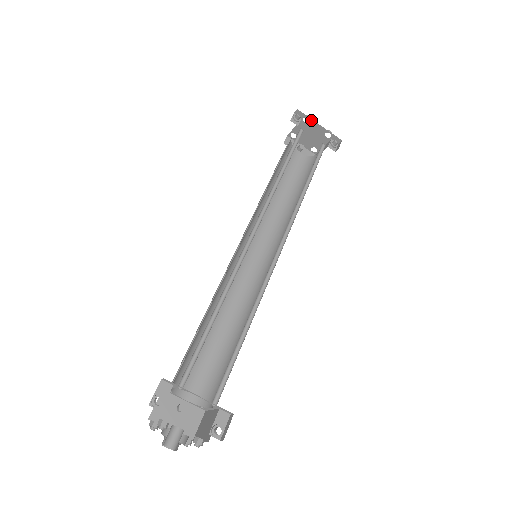
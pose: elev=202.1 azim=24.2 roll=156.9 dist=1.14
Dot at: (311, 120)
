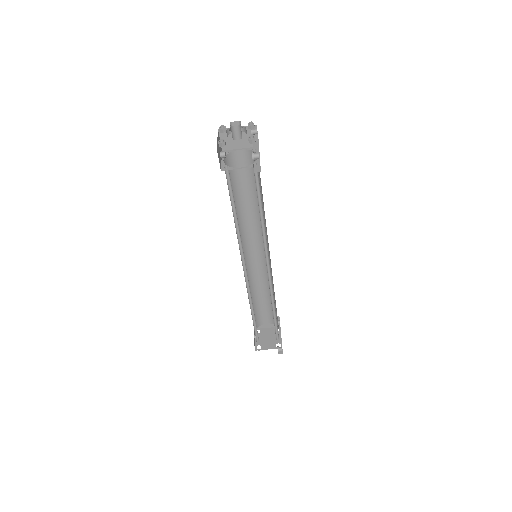
Dot at: (280, 332)
